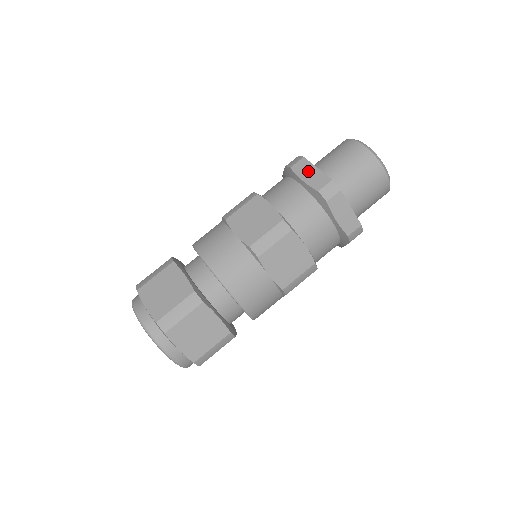
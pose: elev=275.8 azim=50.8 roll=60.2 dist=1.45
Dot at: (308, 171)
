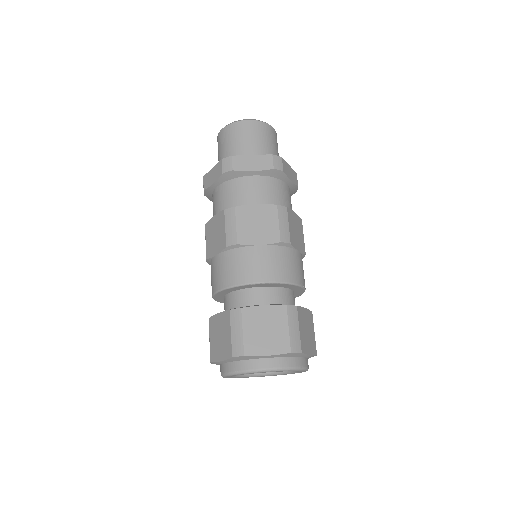
Dot at: (210, 177)
